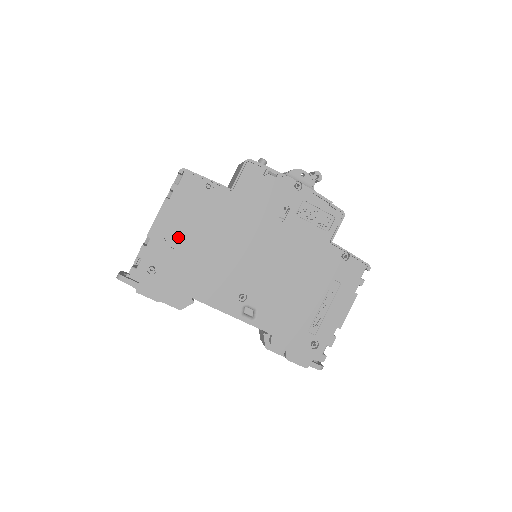
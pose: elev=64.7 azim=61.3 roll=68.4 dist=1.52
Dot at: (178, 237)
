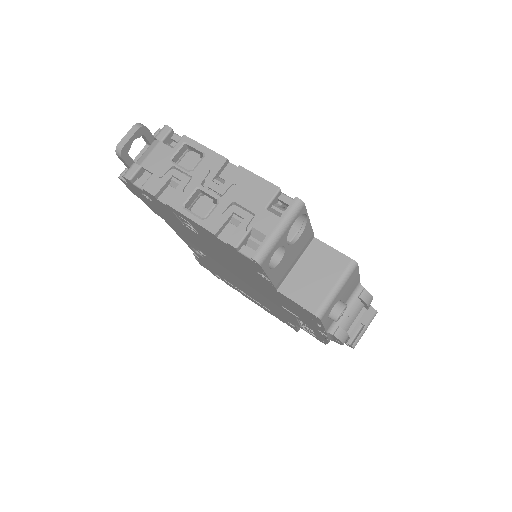
Dot at: (194, 229)
